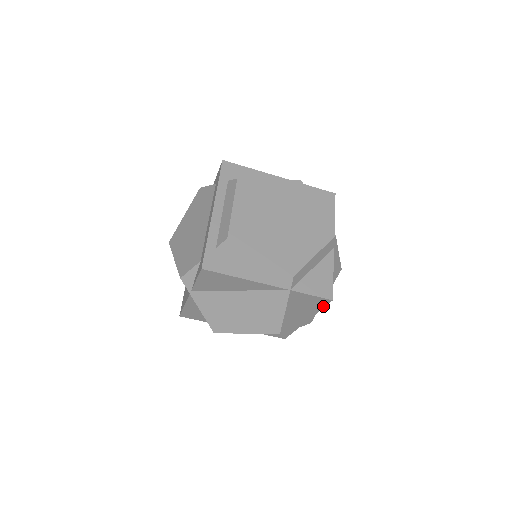
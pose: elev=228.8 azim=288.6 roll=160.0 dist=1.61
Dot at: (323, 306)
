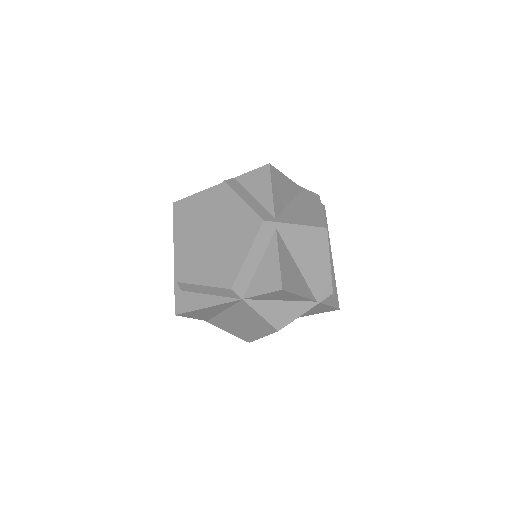
Dot at: (290, 293)
